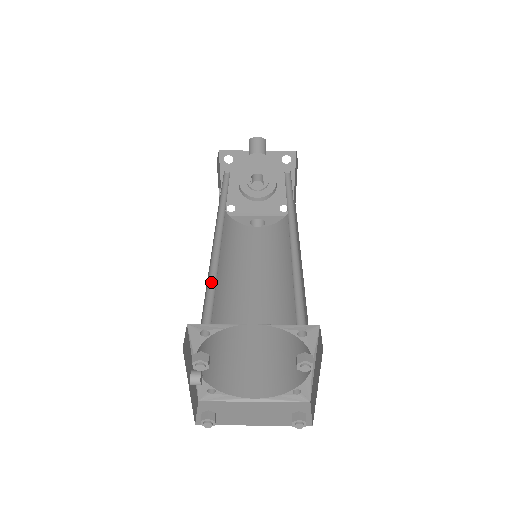
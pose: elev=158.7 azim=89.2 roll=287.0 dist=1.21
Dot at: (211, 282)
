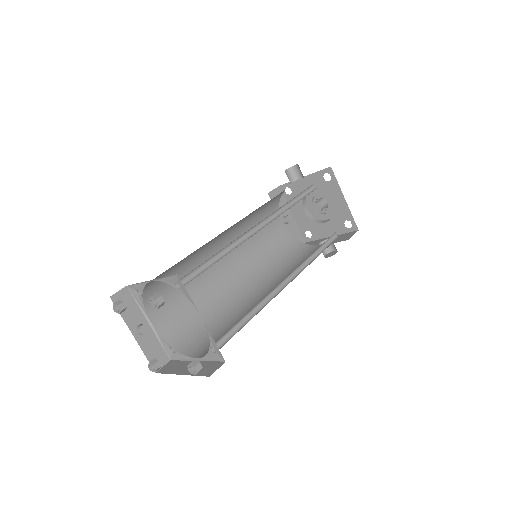
Dot at: (181, 268)
